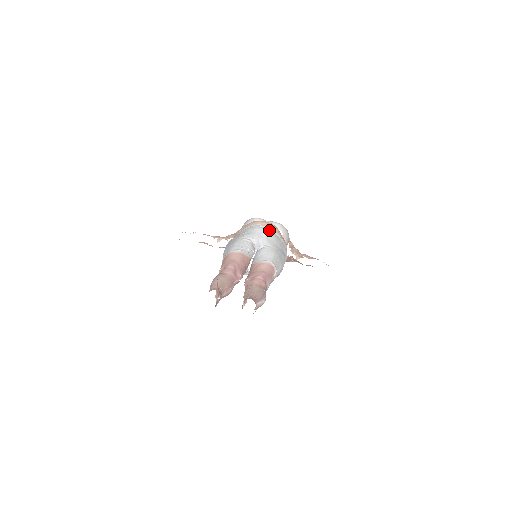
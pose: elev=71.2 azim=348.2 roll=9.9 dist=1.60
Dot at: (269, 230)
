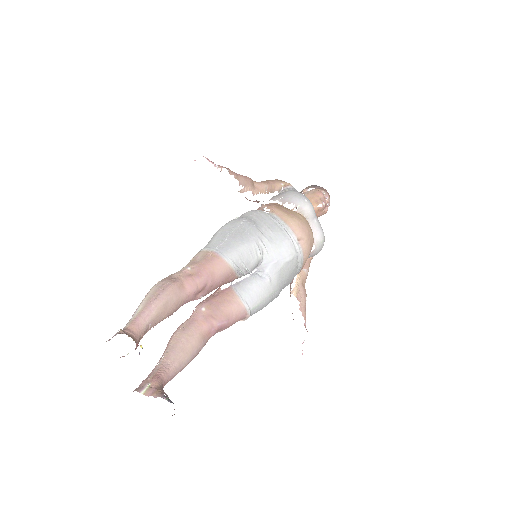
Dot at: (296, 258)
